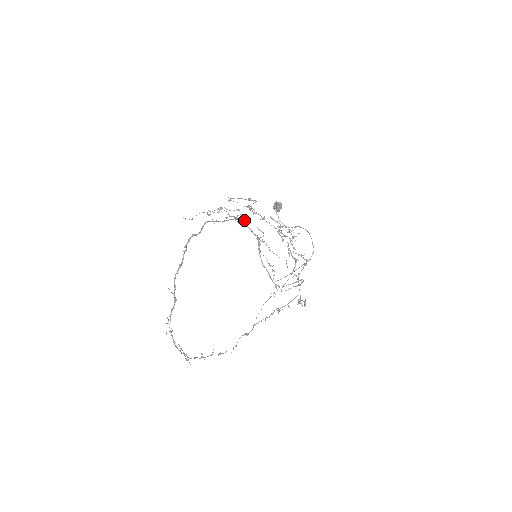
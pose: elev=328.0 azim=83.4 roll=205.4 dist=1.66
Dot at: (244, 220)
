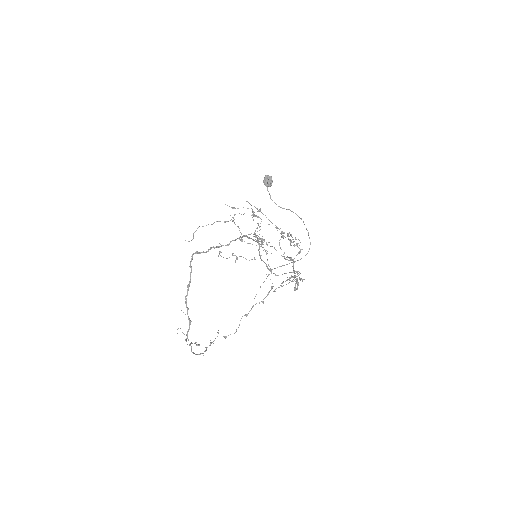
Dot at: (248, 234)
